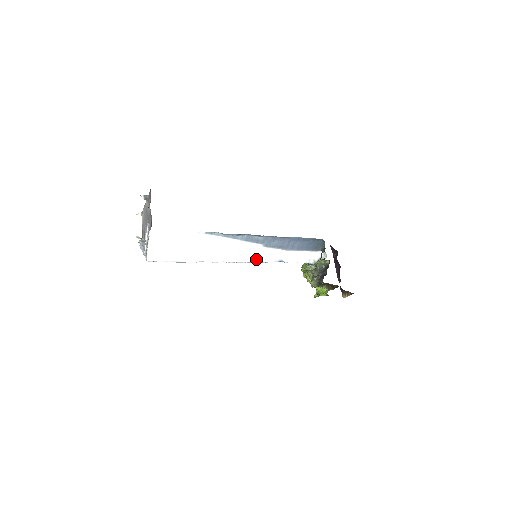
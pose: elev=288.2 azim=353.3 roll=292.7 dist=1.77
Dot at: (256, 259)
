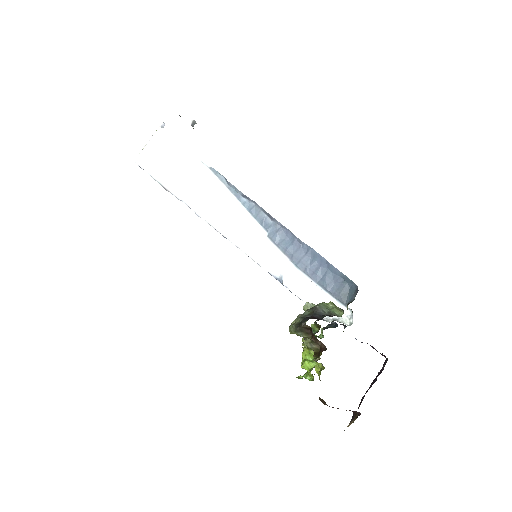
Dot at: (248, 249)
